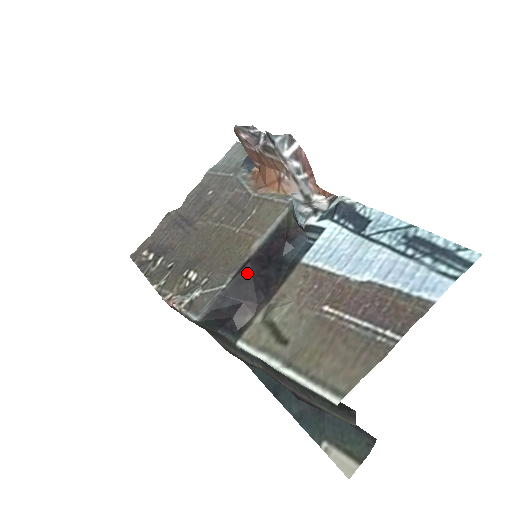
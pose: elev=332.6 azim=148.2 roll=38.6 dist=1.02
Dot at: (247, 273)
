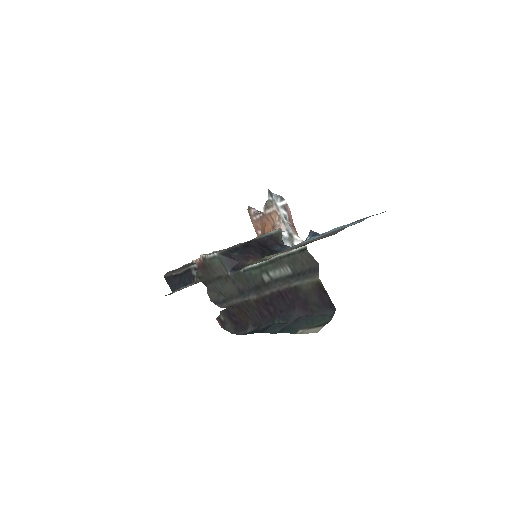
Dot at: (251, 244)
